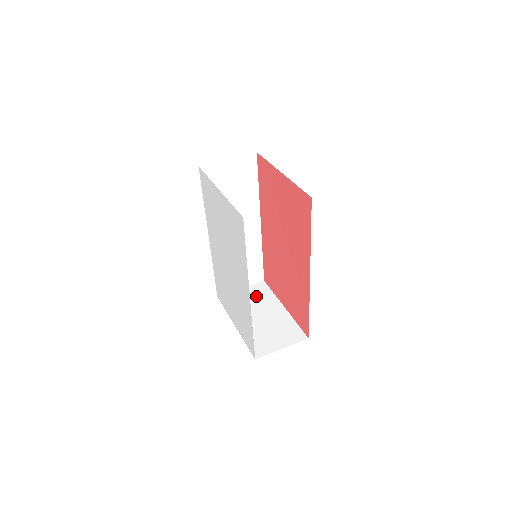
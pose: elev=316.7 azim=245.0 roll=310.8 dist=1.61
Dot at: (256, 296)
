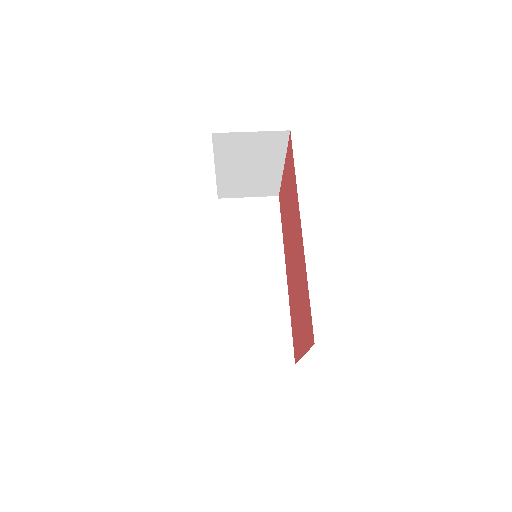
Dot at: occluded
